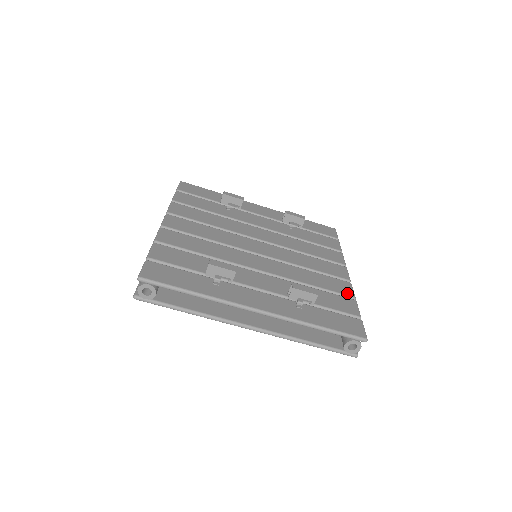
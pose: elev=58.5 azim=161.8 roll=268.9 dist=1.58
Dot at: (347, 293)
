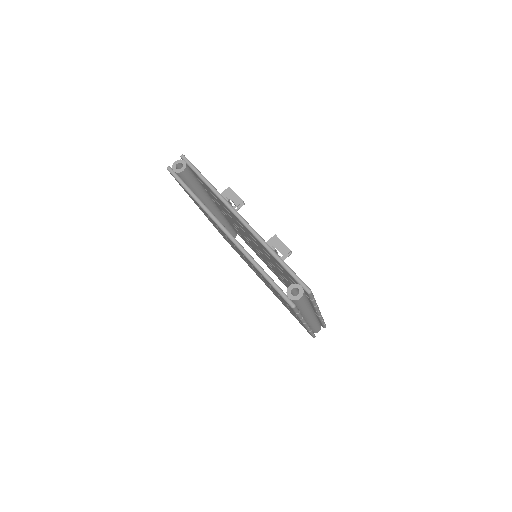
Dot at: occluded
